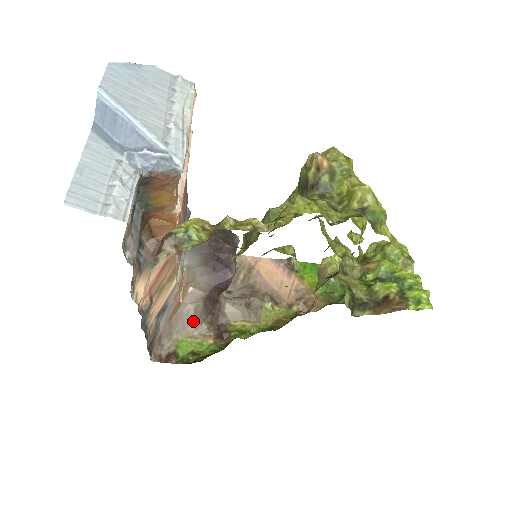
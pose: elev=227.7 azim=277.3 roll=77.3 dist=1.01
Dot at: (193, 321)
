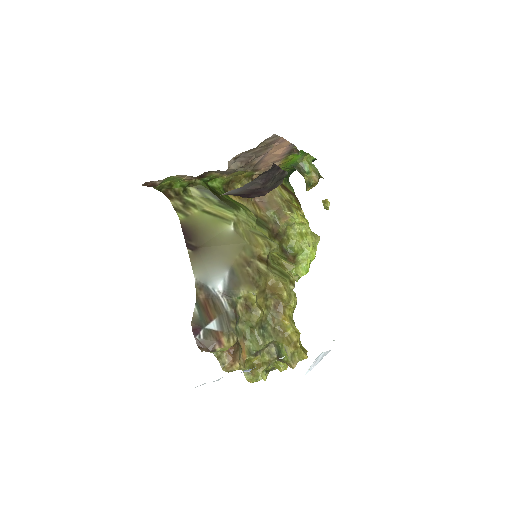
Dot at: occluded
